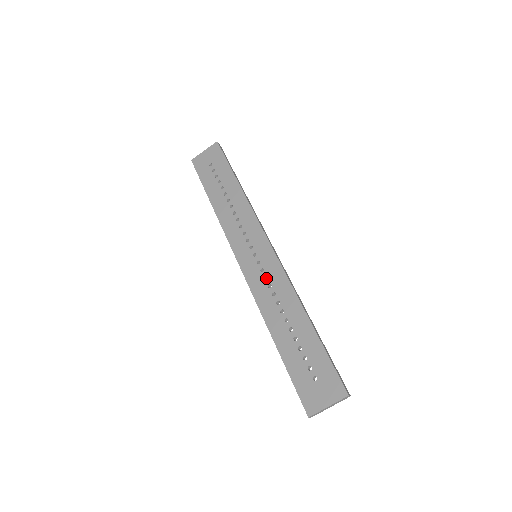
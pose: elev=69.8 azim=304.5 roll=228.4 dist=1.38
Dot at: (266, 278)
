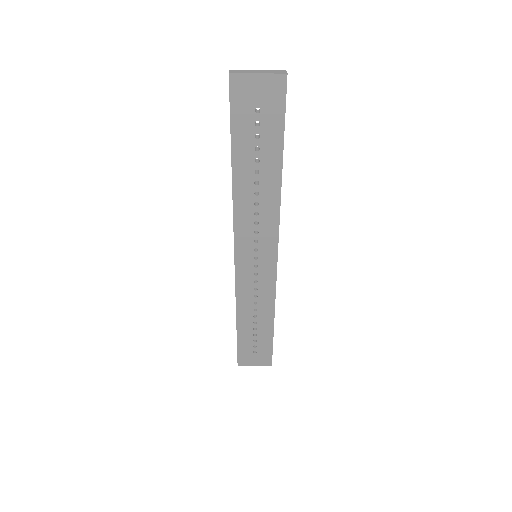
Dot at: (255, 277)
